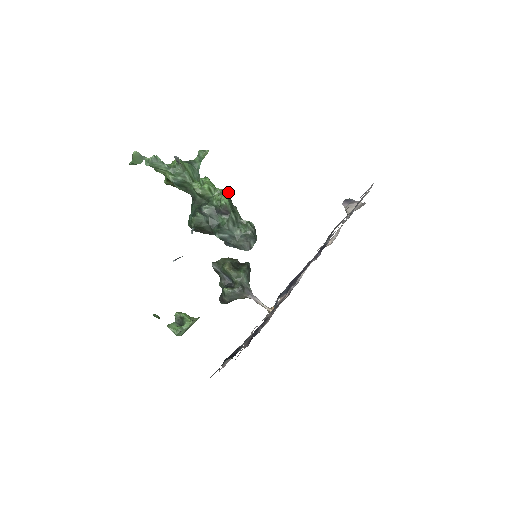
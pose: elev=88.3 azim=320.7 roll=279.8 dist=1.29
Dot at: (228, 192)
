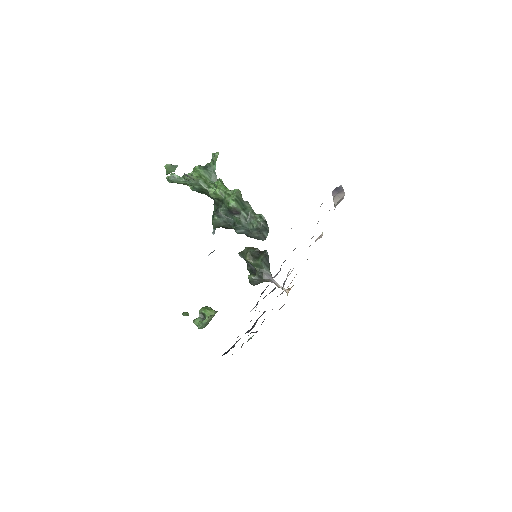
Dot at: (236, 193)
